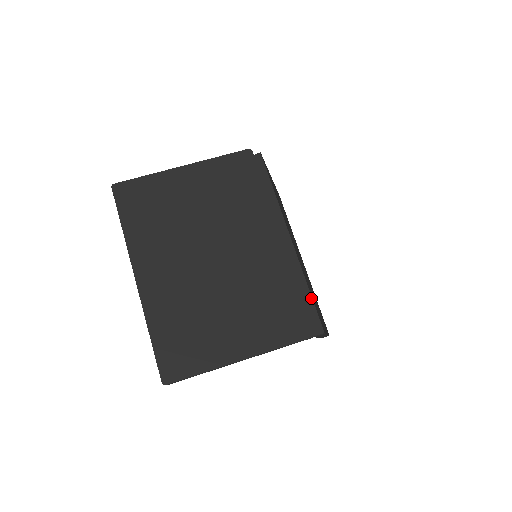
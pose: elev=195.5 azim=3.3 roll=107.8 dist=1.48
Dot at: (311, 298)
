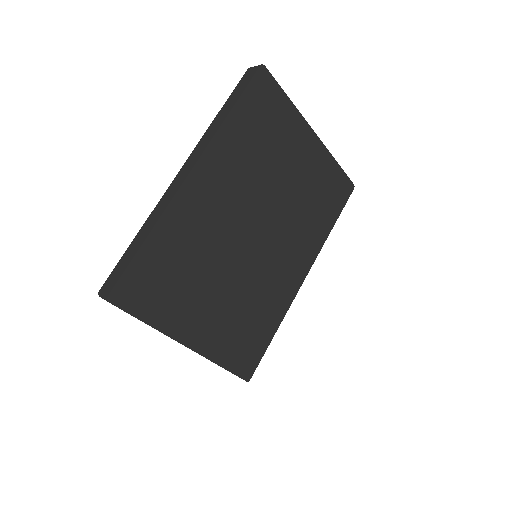
Dot at: occluded
